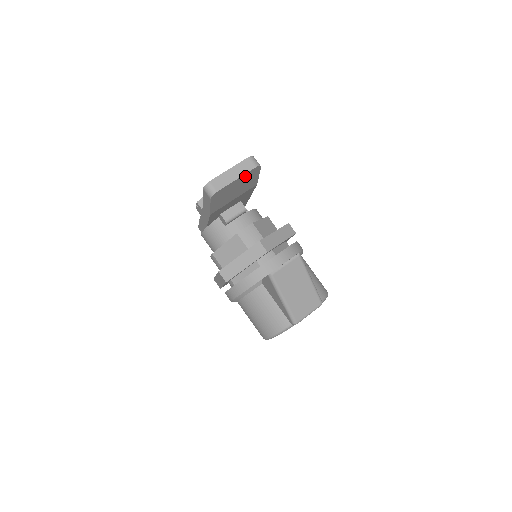
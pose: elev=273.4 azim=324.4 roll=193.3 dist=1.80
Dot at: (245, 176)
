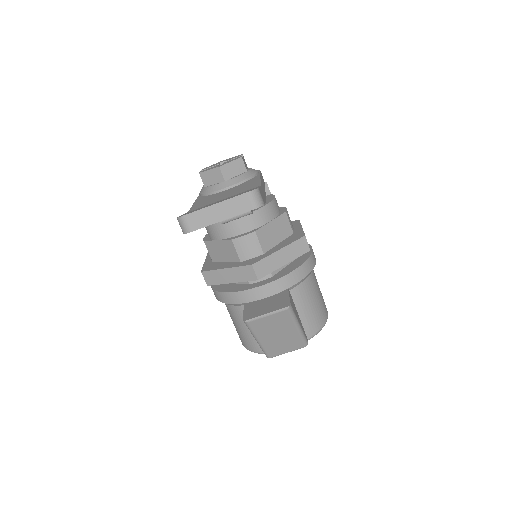
Dot at: occluded
